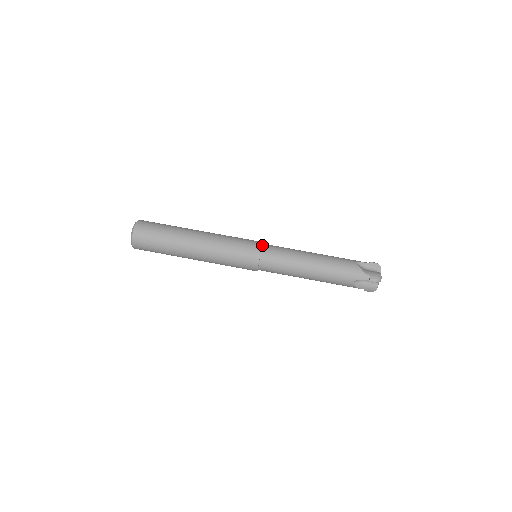
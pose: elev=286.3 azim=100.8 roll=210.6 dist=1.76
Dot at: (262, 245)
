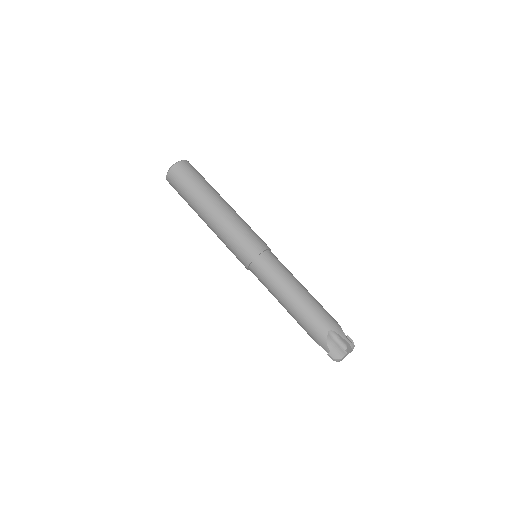
Dot at: (270, 250)
